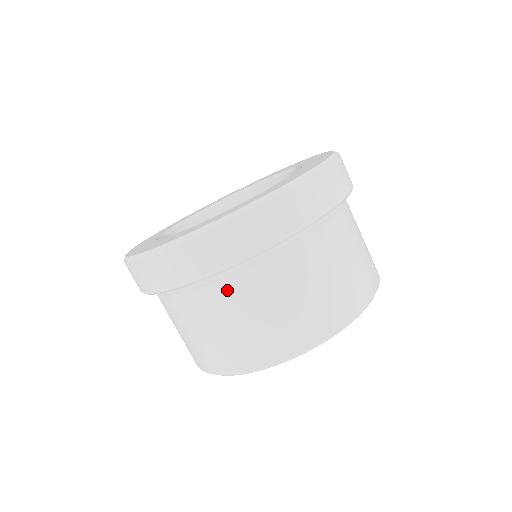
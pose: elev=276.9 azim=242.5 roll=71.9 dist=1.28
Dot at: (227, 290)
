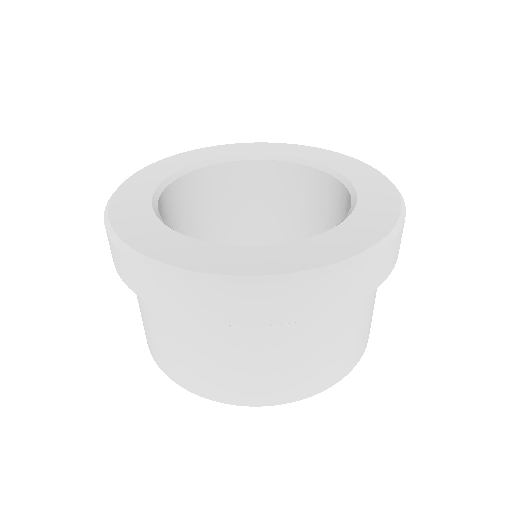
Dot at: (211, 331)
